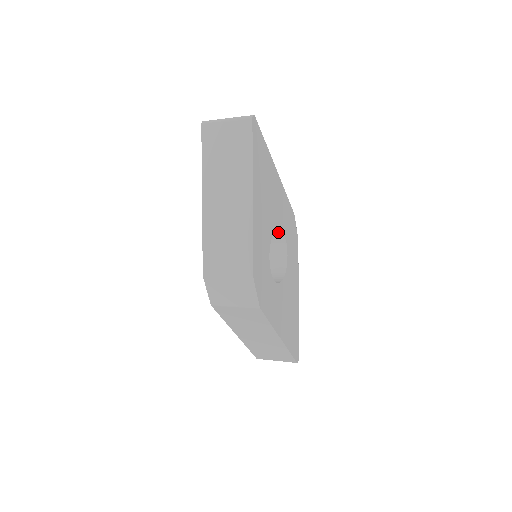
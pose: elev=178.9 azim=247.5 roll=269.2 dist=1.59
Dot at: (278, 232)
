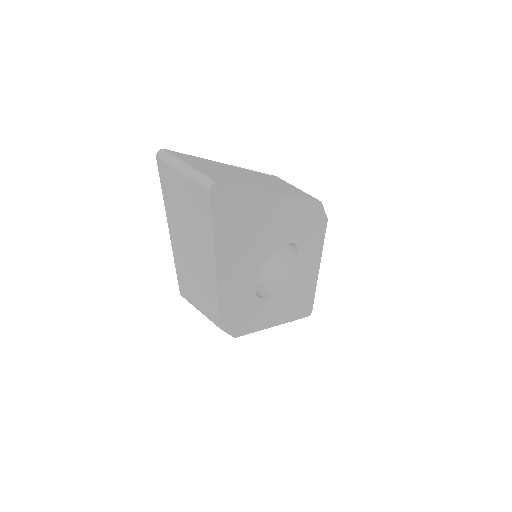
Dot at: occluded
